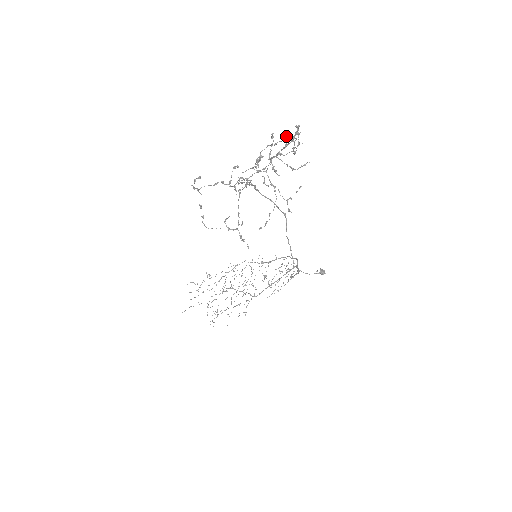
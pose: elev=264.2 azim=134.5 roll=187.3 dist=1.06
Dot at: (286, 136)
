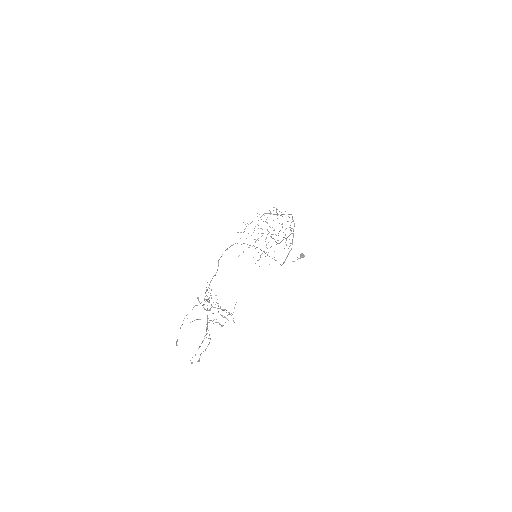
Dot at: (199, 346)
